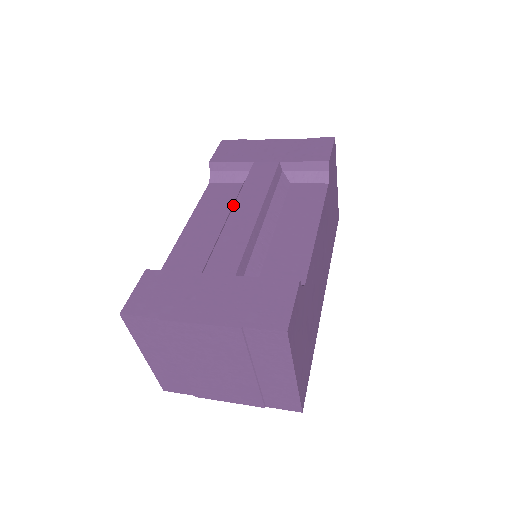
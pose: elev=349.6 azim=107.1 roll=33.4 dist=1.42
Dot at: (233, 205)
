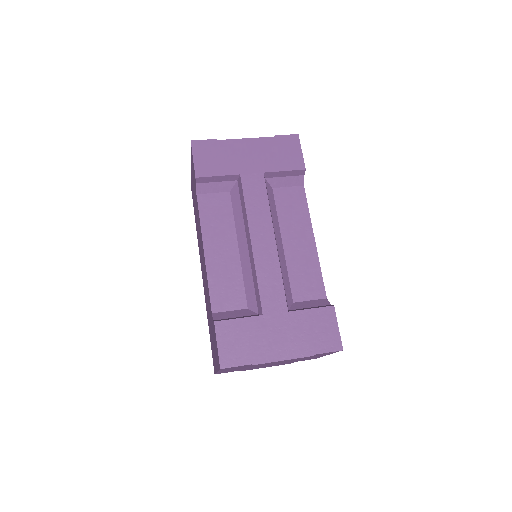
Dot at: (236, 223)
